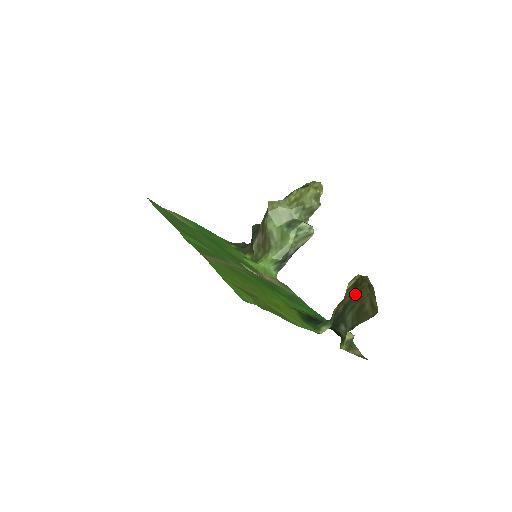
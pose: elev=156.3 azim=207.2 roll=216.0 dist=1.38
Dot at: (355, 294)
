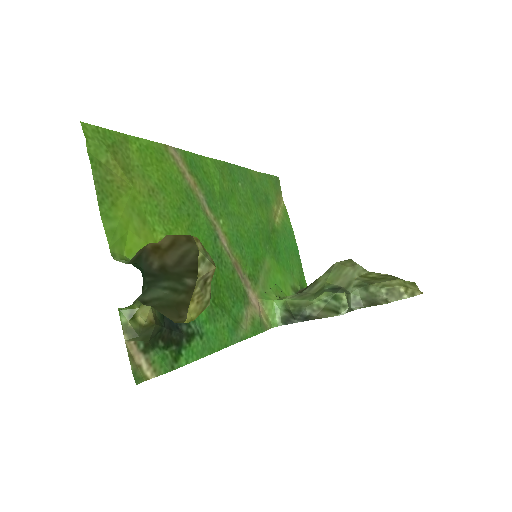
Dot at: (191, 278)
